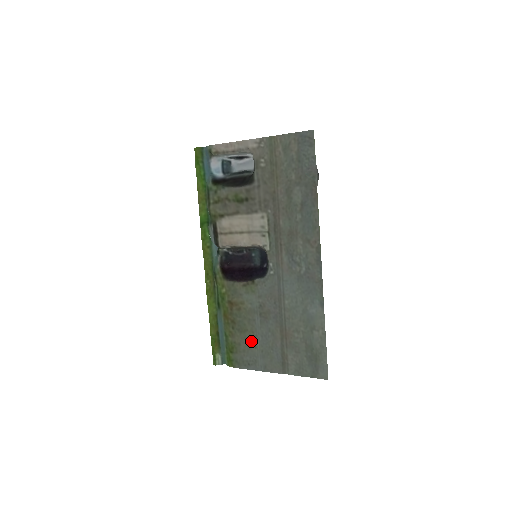
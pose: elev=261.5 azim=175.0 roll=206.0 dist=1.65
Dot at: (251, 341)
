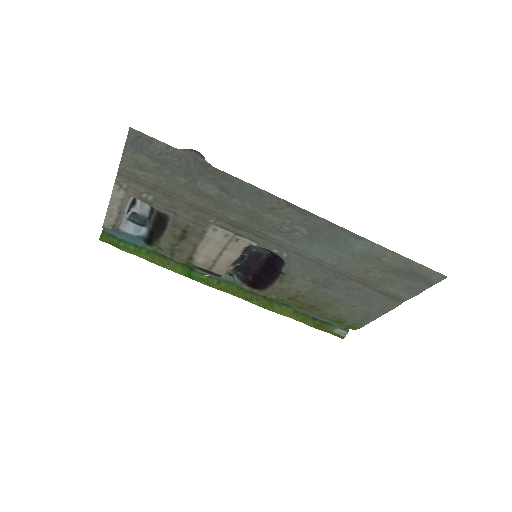
Dot at: (344, 306)
